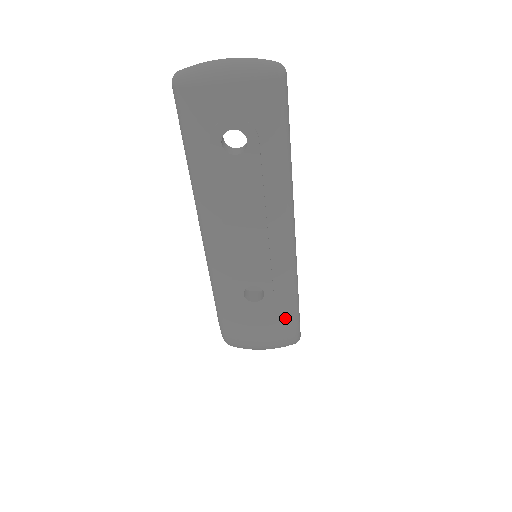
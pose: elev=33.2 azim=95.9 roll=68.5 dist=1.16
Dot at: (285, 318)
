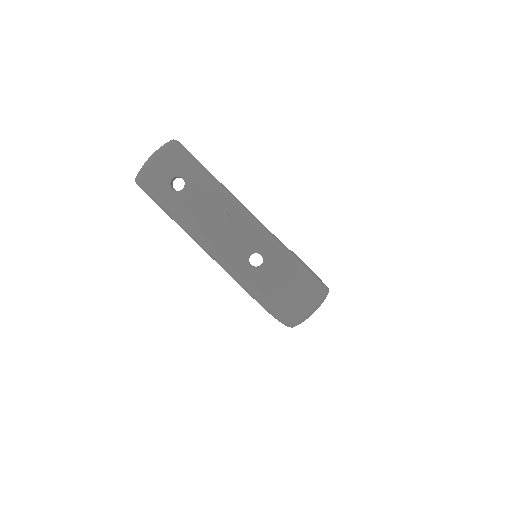
Dot at: (288, 264)
